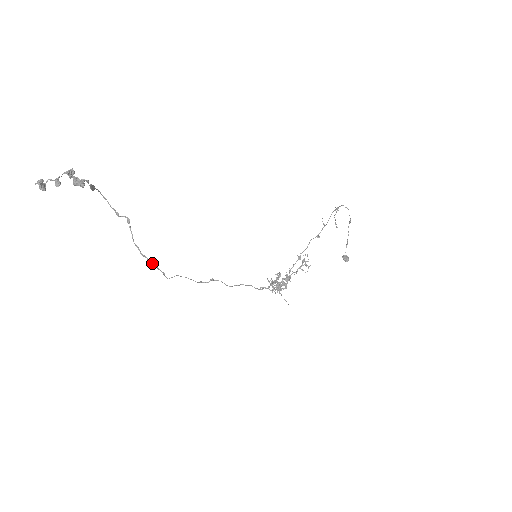
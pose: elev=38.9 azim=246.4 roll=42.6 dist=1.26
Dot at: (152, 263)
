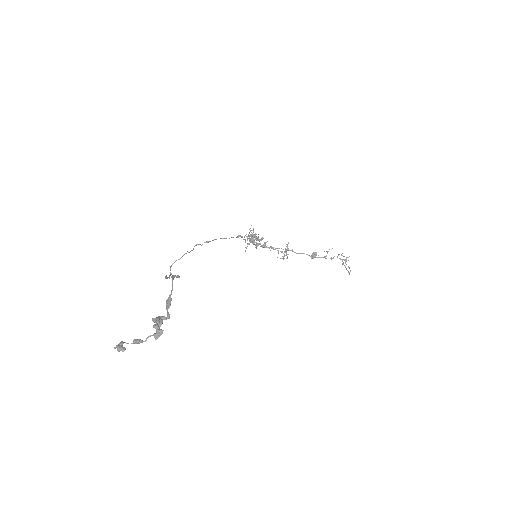
Dot at: occluded
